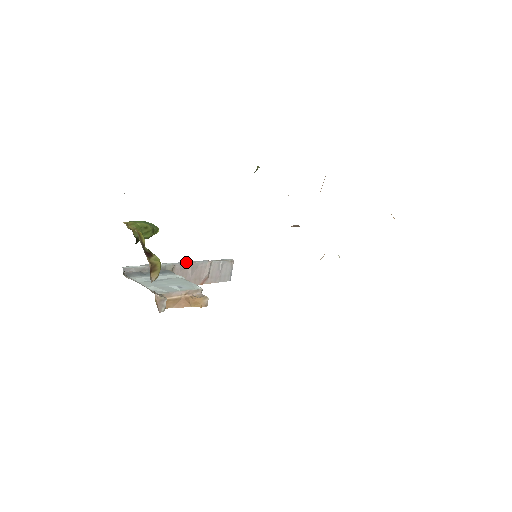
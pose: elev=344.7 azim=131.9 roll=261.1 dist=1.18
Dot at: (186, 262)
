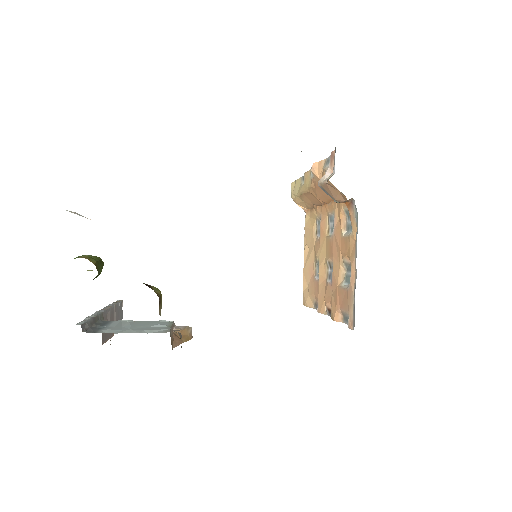
Dot at: (104, 308)
